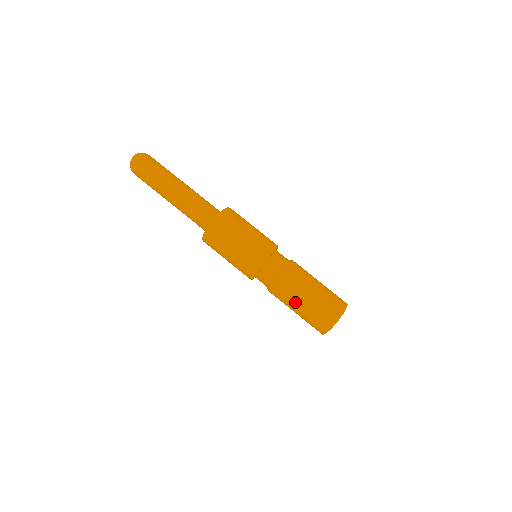
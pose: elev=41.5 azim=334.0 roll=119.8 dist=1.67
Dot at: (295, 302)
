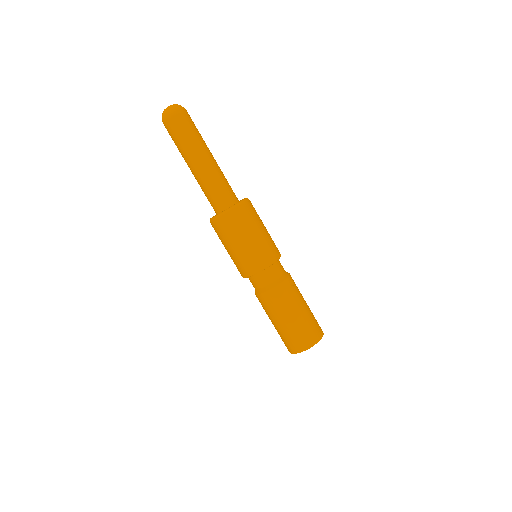
Dot at: (280, 315)
